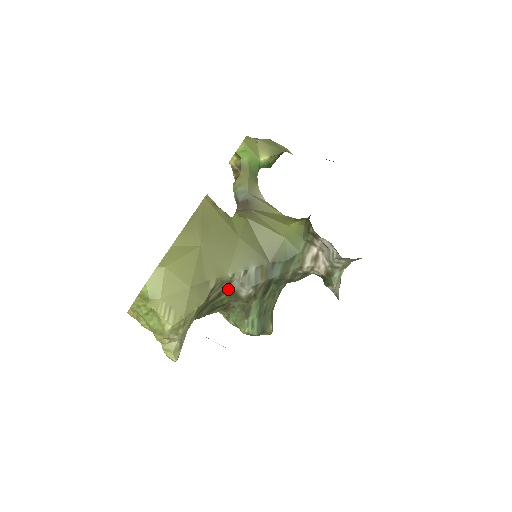
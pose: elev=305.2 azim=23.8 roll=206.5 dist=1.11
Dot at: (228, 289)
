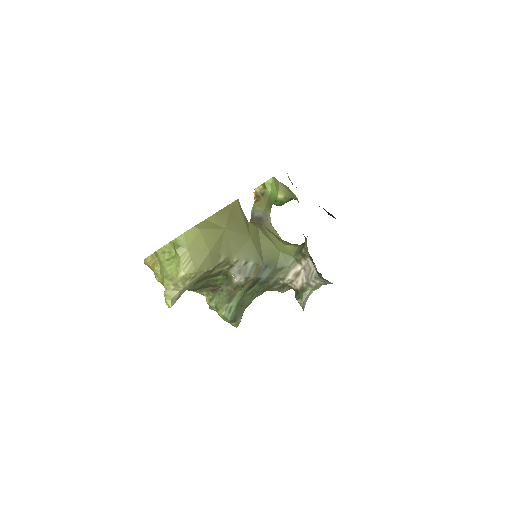
Dot at: (227, 272)
